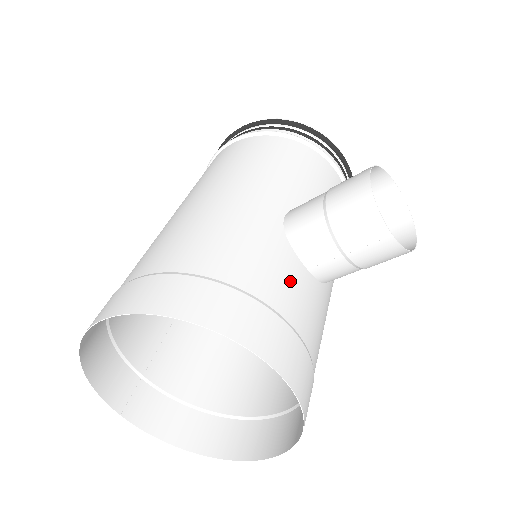
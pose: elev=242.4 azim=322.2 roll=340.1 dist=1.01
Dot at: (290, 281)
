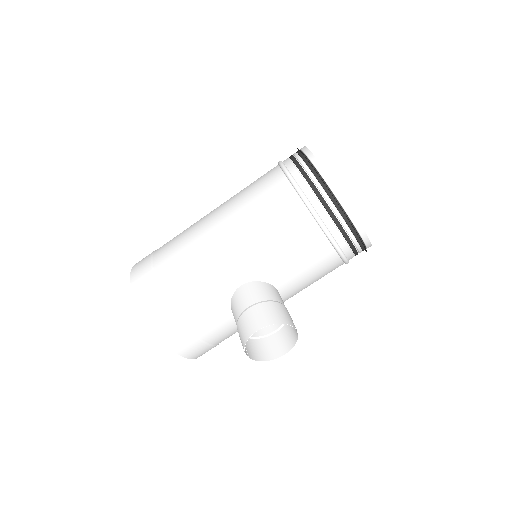
Dot at: (214, 321)
